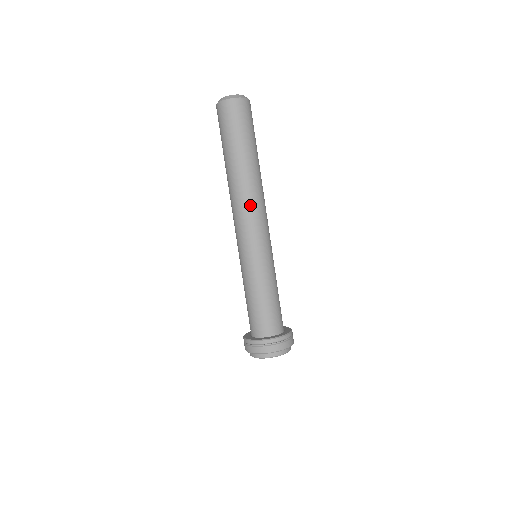
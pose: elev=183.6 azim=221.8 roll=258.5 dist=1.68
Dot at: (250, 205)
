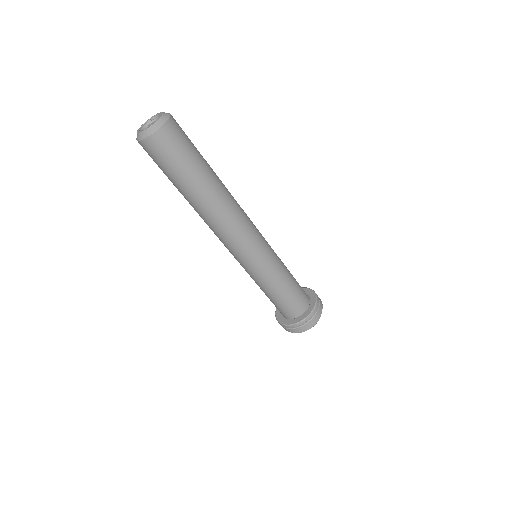
Dot at: (217, 232)
